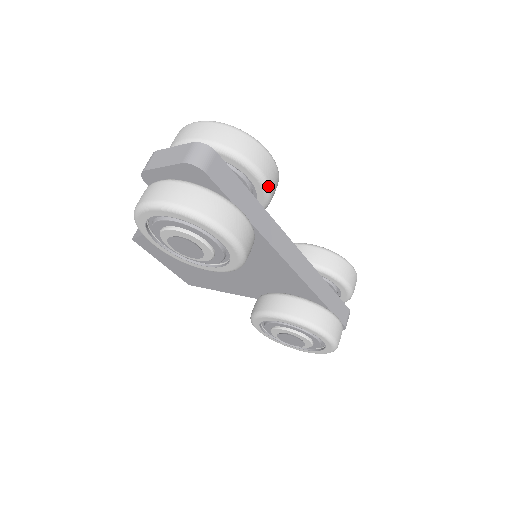
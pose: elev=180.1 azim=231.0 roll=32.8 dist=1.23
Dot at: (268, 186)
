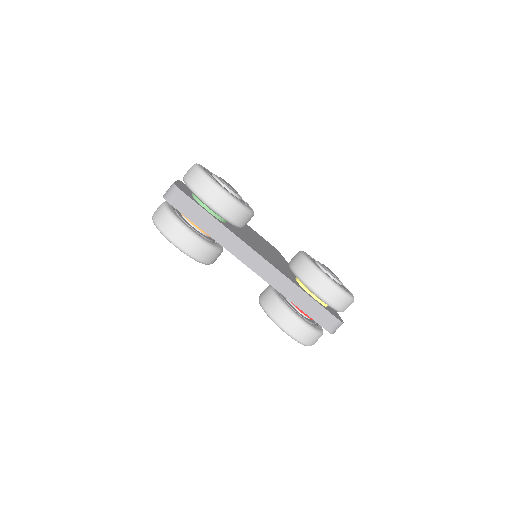
Dot at: (222, 215)
